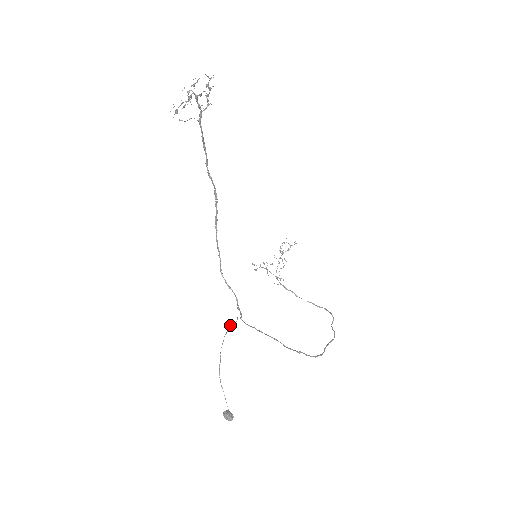
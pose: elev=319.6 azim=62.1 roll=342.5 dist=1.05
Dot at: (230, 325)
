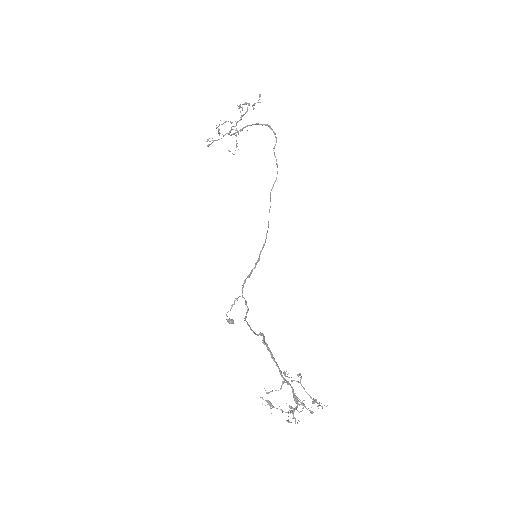
Dot at: (234, 302)
